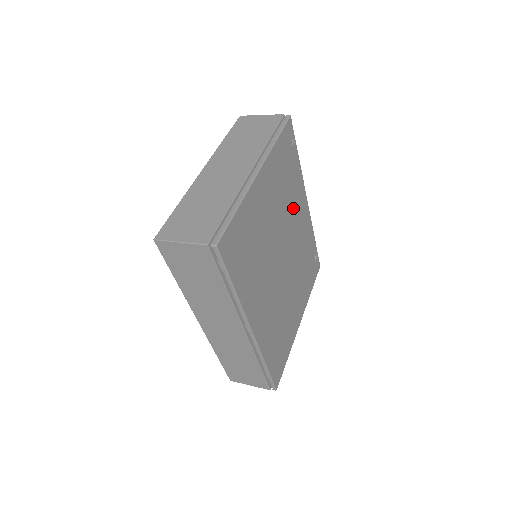
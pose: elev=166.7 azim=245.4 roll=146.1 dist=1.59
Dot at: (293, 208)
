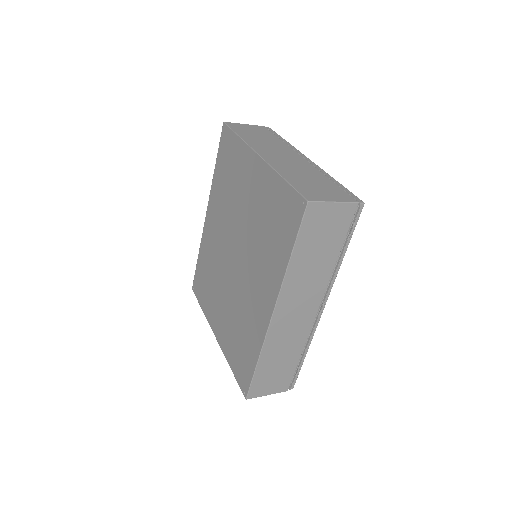
Dot at: occluded
